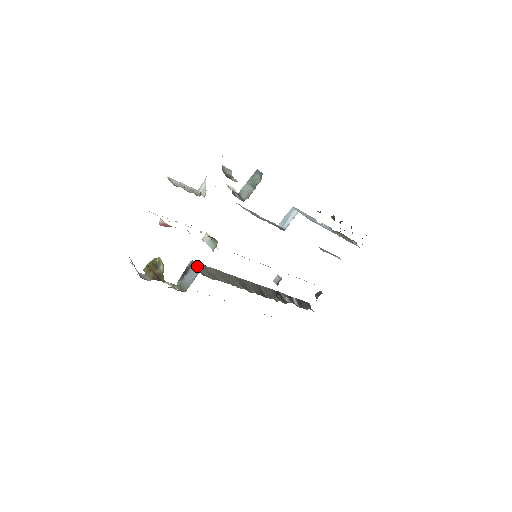
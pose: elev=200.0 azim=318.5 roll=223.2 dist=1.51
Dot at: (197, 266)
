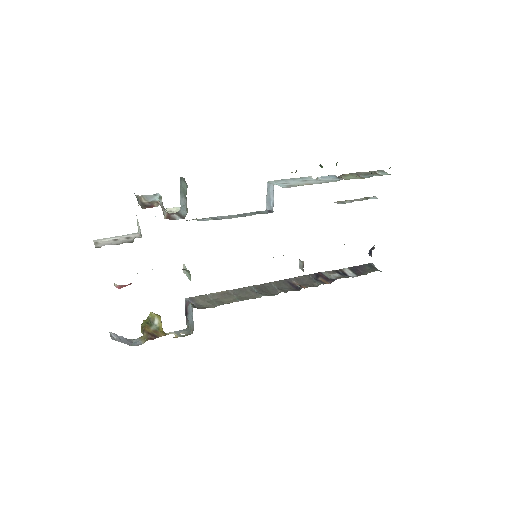
Dot at: (193, 301)
